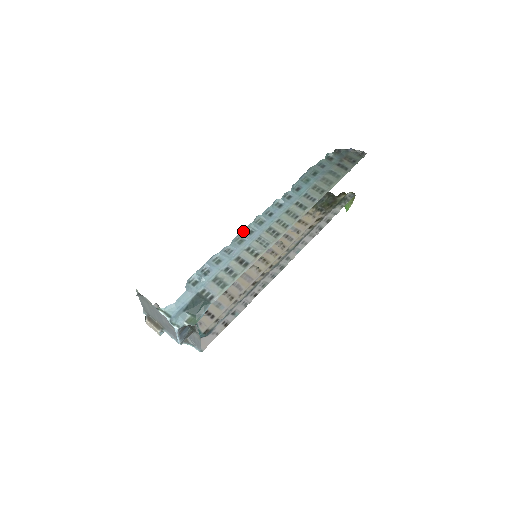
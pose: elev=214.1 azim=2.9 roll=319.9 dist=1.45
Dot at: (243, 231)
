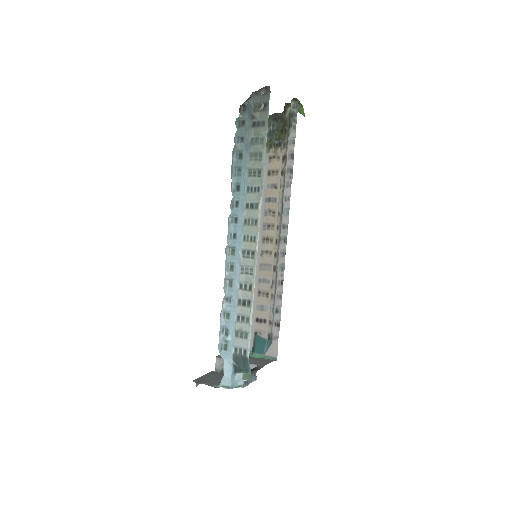
Dot at: (225, 272)
